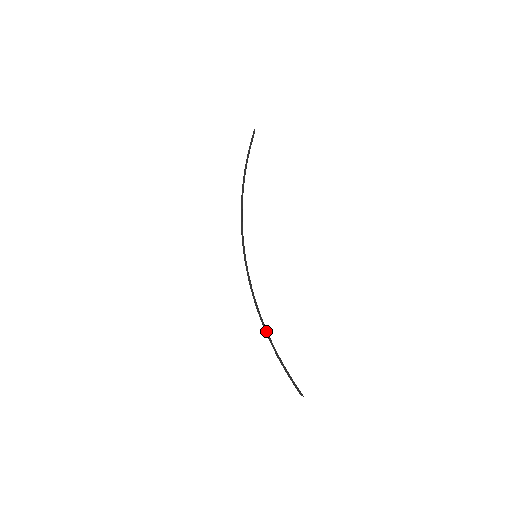
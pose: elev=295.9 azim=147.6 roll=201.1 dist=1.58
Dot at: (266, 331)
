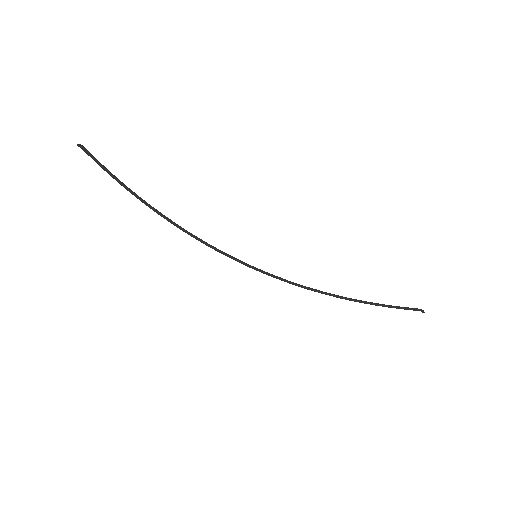
Dot at: occluded
